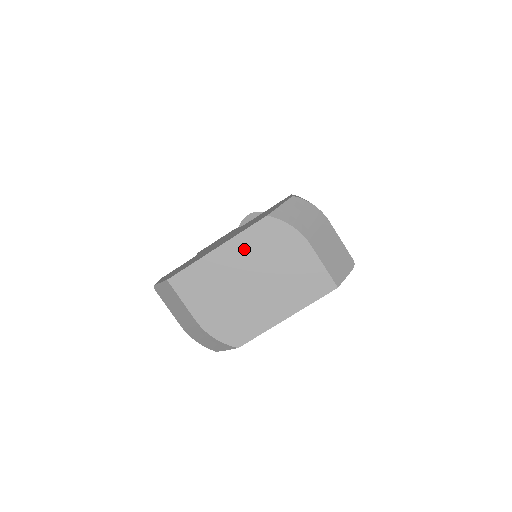
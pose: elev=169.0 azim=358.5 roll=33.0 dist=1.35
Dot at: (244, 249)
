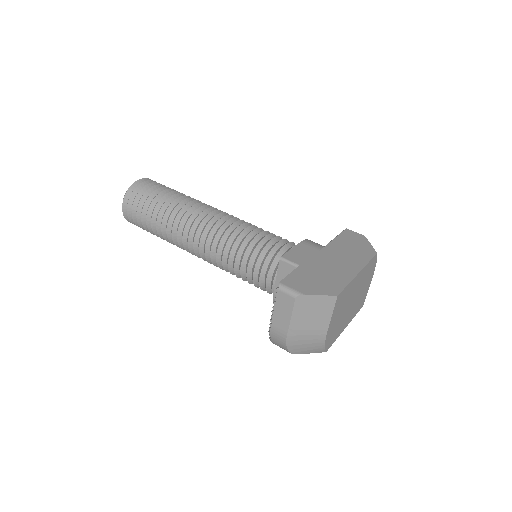
Dot at: (363, 275)
